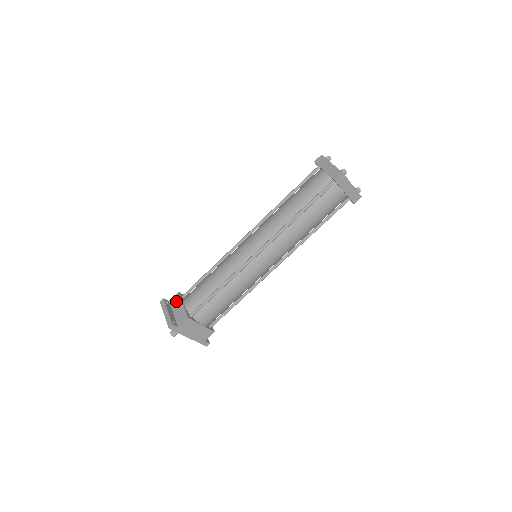
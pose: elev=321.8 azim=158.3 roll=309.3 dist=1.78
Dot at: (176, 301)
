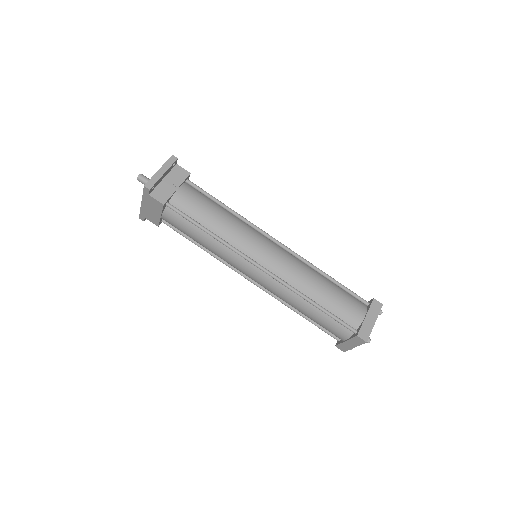
Dot at: (179, 176)
